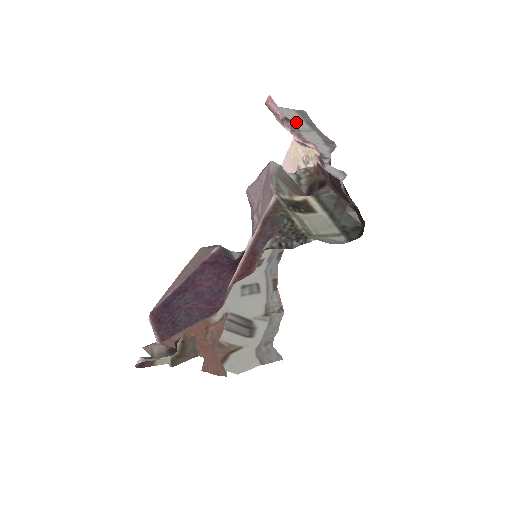
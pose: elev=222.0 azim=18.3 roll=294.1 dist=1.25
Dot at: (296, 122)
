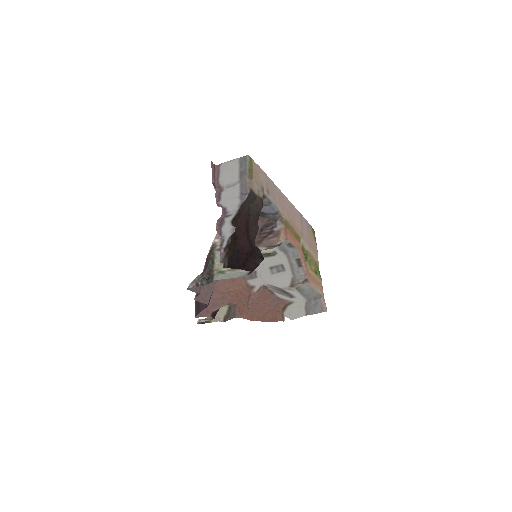
Dot at: (231, 176)
